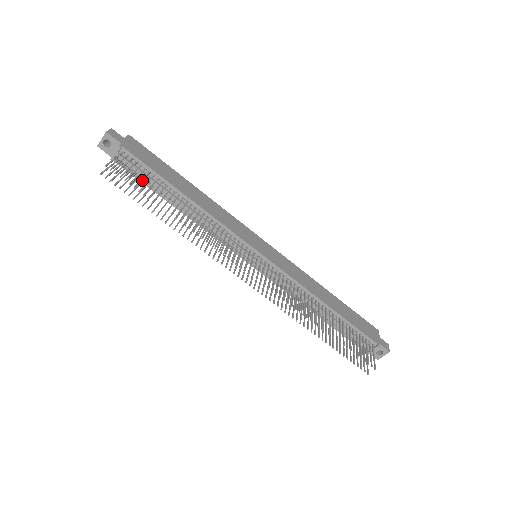
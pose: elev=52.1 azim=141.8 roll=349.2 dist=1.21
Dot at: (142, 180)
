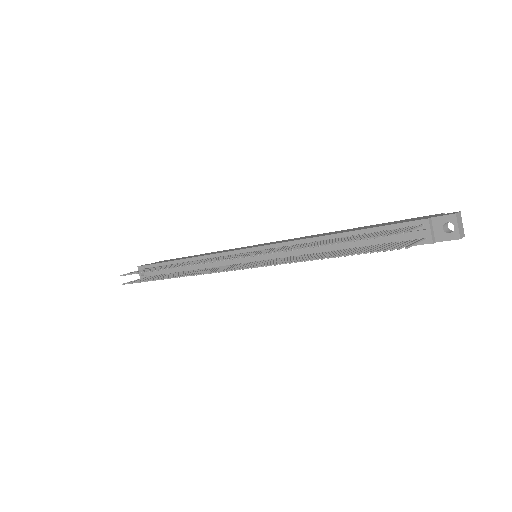
Dot at: (149, 269)
